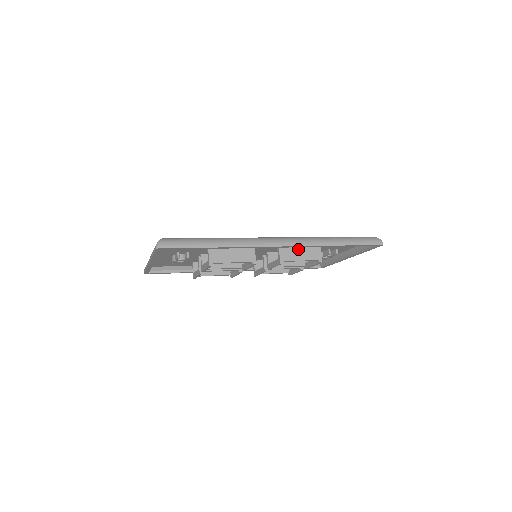
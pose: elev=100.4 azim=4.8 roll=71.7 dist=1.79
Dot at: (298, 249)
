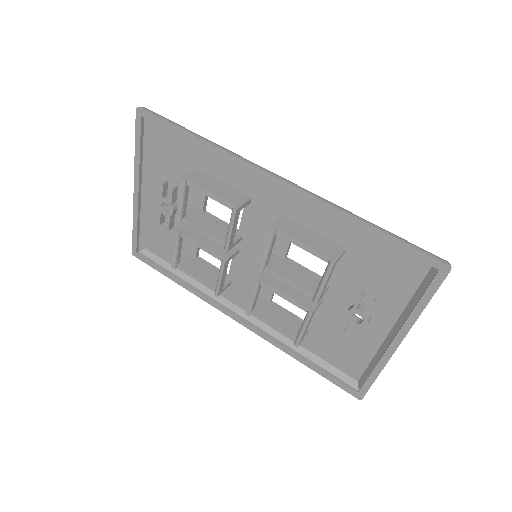
Dot at: (308, 233)
